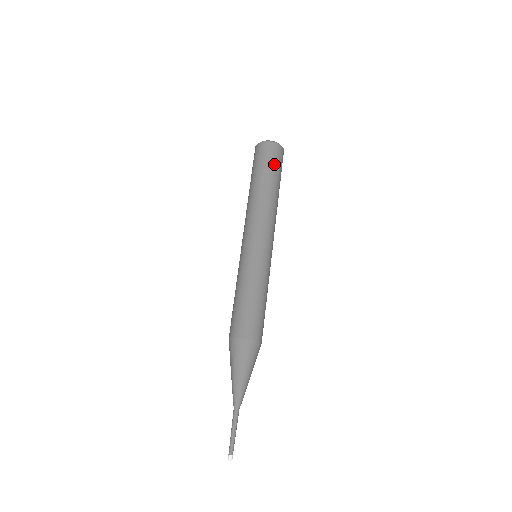
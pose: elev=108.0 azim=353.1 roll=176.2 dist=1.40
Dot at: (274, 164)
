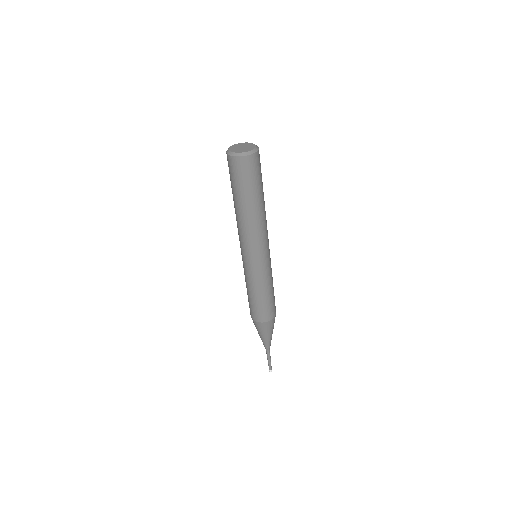
Dot at: (239, 181)
